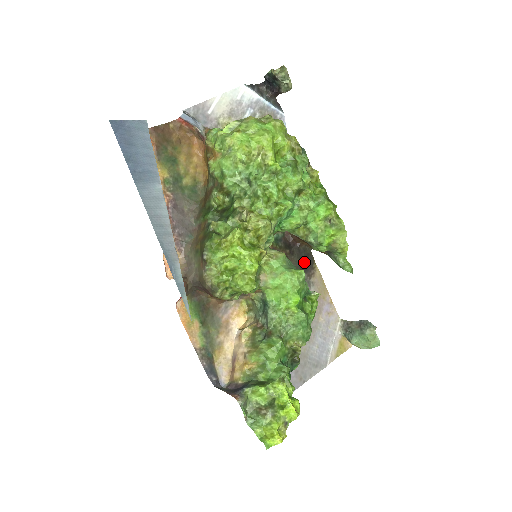
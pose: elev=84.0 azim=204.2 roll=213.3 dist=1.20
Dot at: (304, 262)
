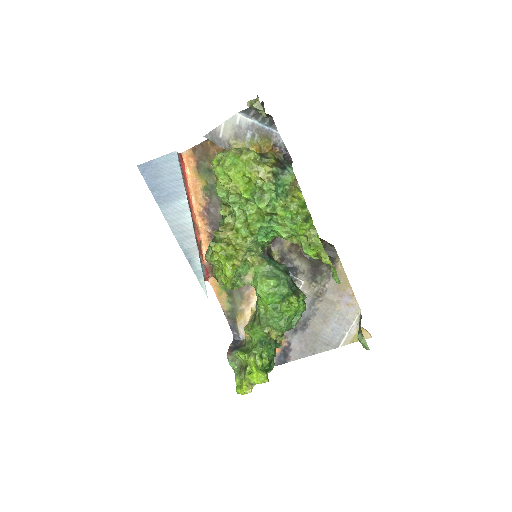
Dot at: occluded
